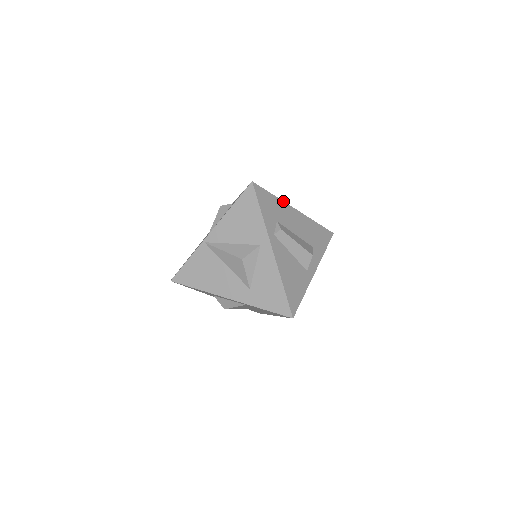
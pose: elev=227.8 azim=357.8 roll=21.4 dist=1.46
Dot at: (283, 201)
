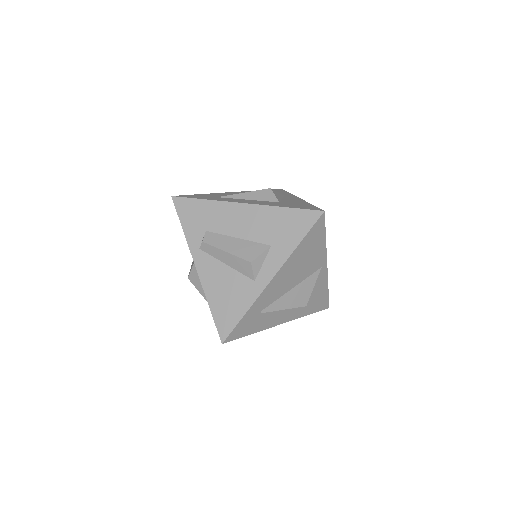
Dot at: (219, 201)
